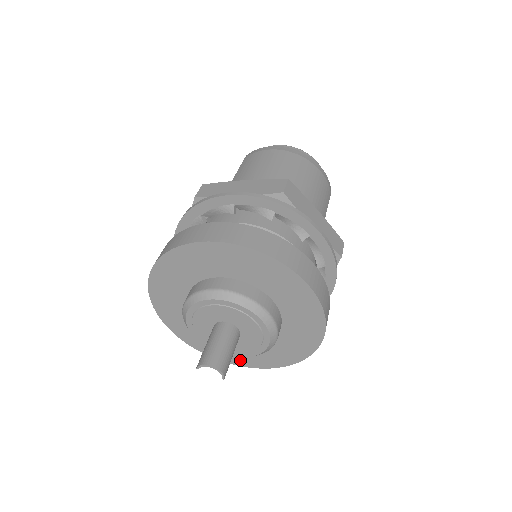
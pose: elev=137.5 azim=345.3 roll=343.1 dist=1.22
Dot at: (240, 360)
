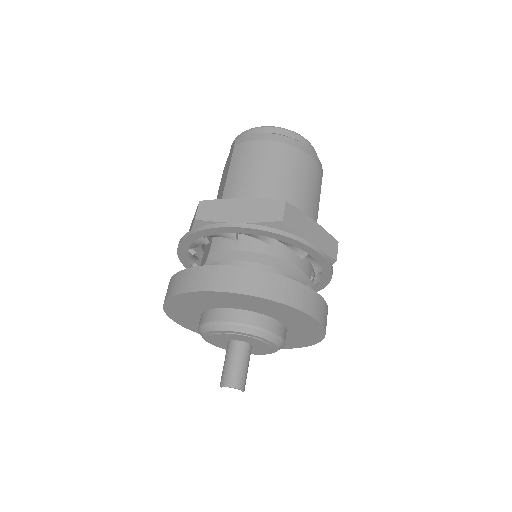
Dot at: occluded
